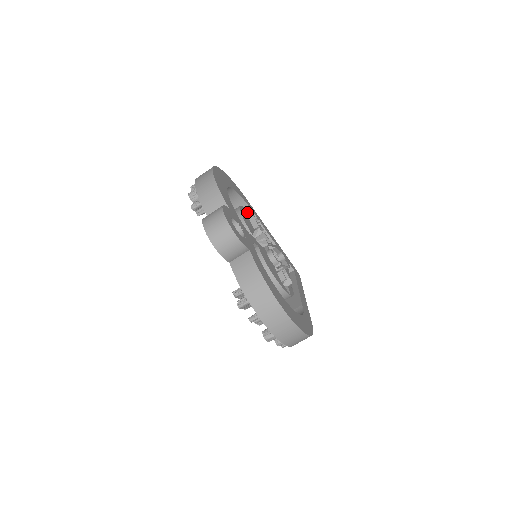
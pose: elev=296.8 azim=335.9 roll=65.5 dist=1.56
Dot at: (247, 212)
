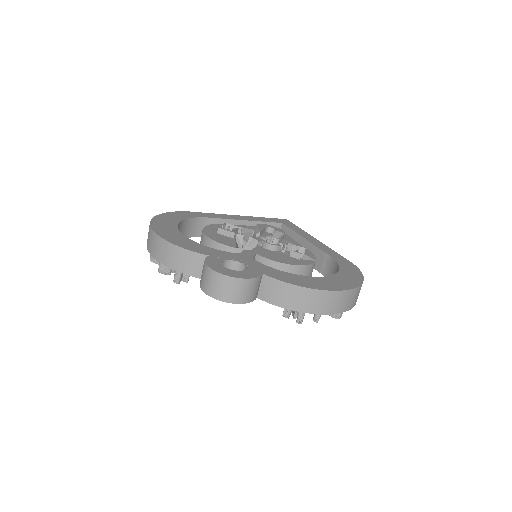
Dot at: (211, 228)
